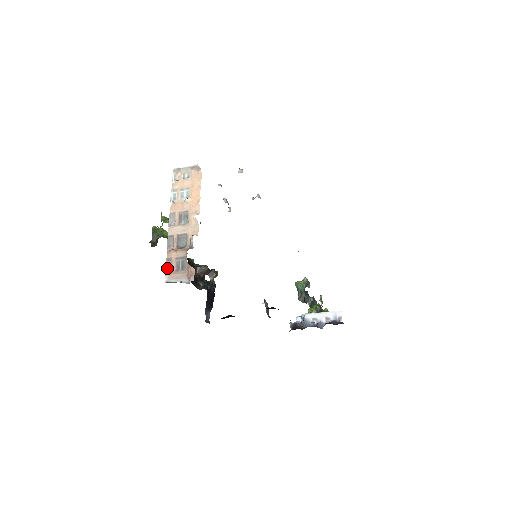
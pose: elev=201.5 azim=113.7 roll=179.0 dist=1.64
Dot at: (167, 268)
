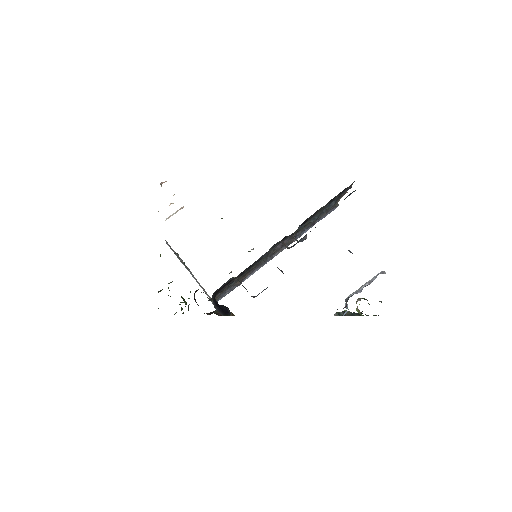
Dot at: occluded
